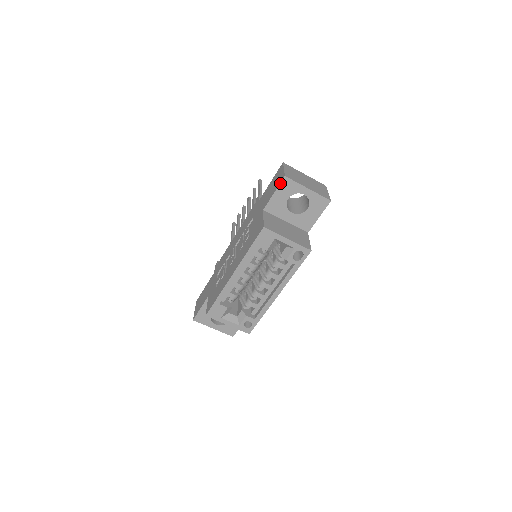
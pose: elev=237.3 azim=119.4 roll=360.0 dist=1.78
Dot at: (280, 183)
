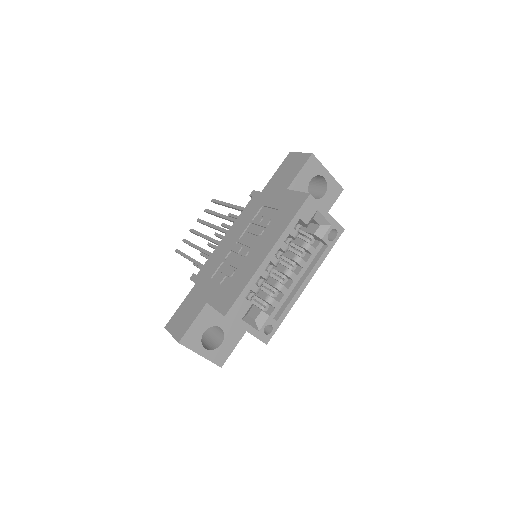
Dot at: (307, 160)
